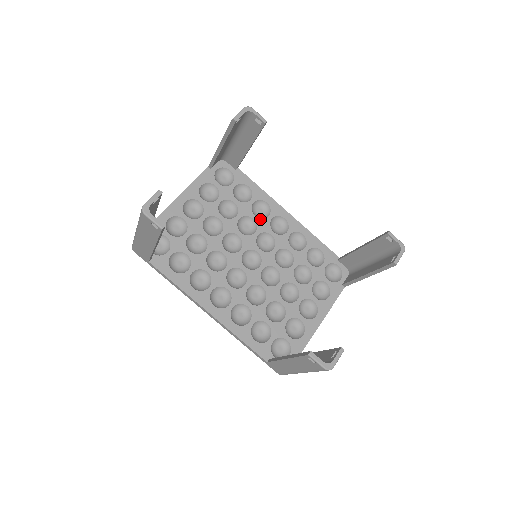
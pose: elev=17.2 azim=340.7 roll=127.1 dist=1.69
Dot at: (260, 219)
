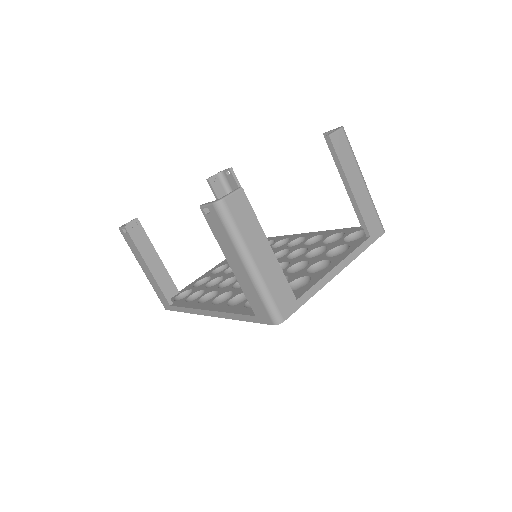
Dot at: (278, 248)
